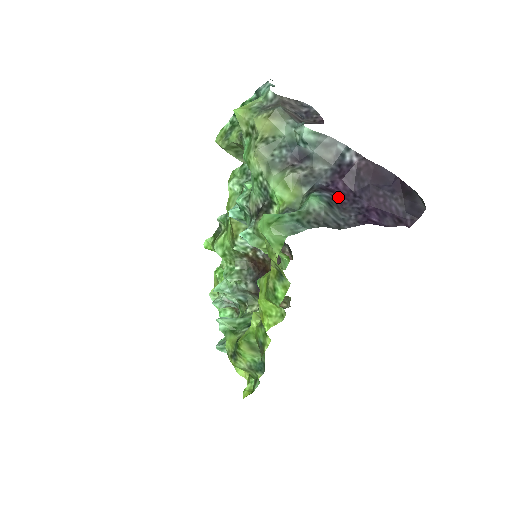
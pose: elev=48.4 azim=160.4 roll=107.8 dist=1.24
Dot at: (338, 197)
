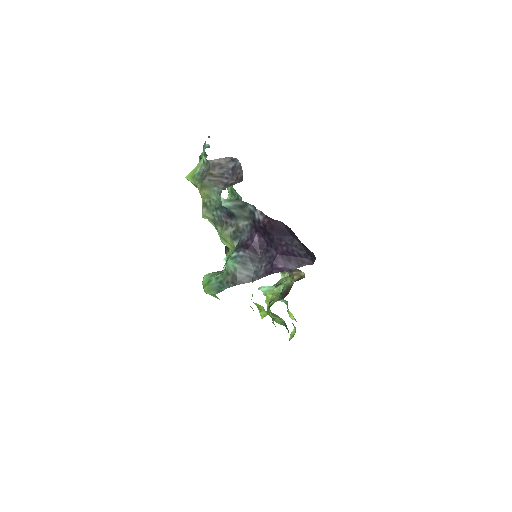
Dot at: (255, 250)
